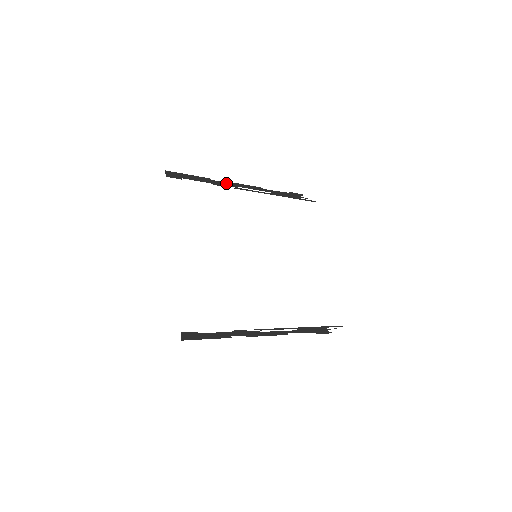
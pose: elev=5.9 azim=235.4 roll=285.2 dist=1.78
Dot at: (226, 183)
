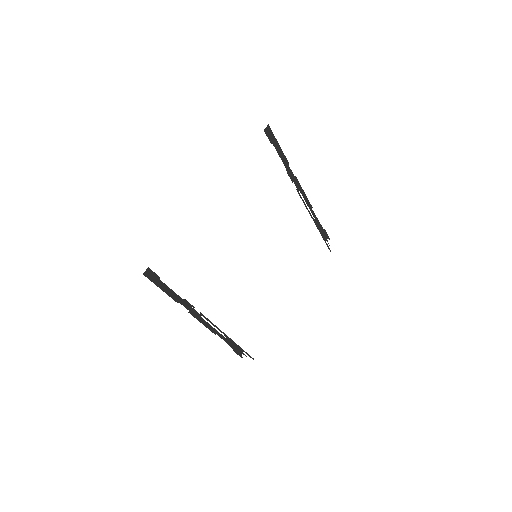
Dot at: (295, 179)
